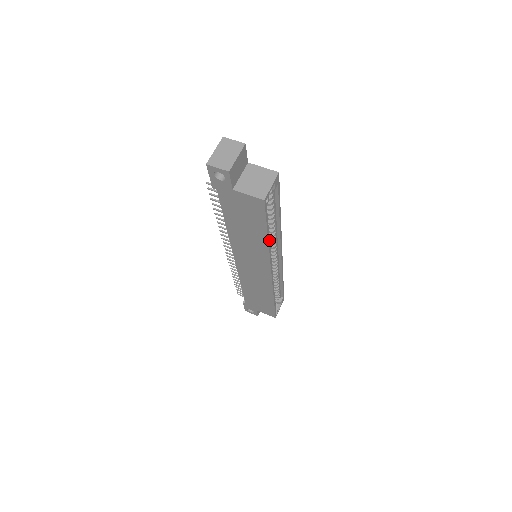
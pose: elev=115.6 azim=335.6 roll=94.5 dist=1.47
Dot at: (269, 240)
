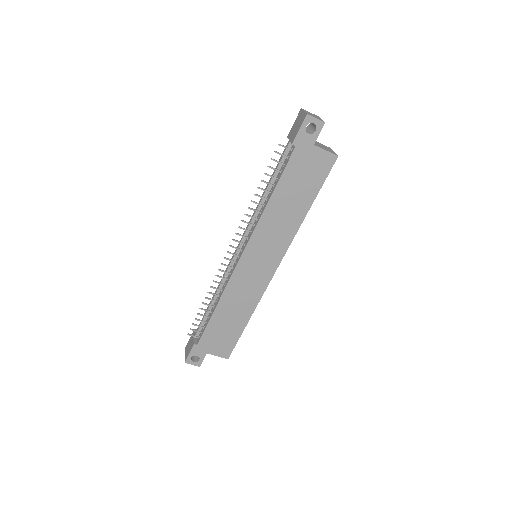
Dot at: (305, 214)
